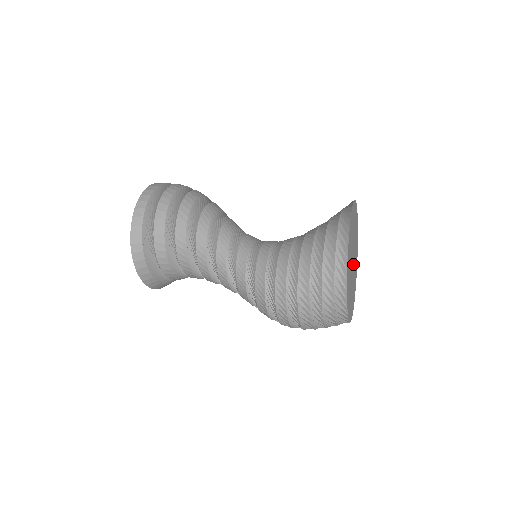
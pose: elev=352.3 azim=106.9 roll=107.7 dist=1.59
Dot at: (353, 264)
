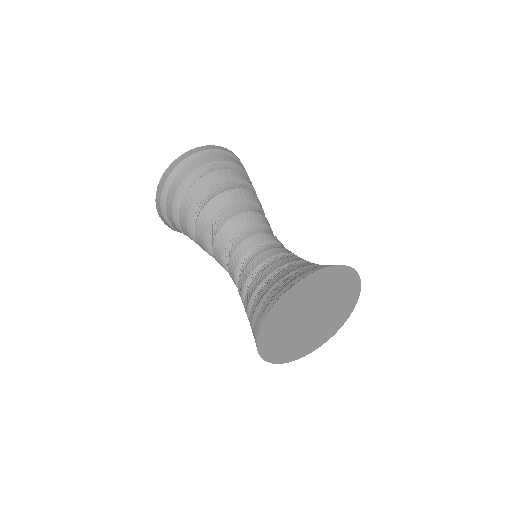
Dot at: (317, 313)
